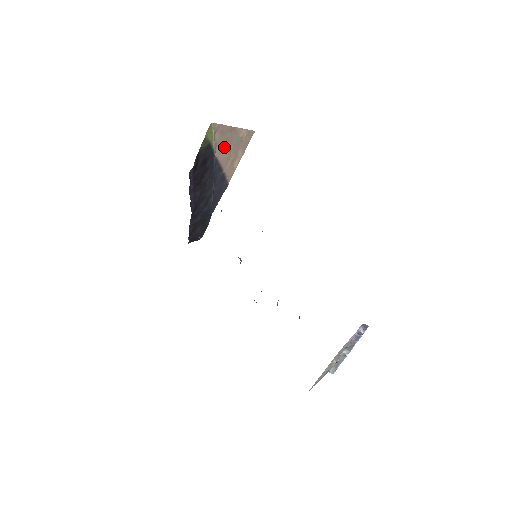
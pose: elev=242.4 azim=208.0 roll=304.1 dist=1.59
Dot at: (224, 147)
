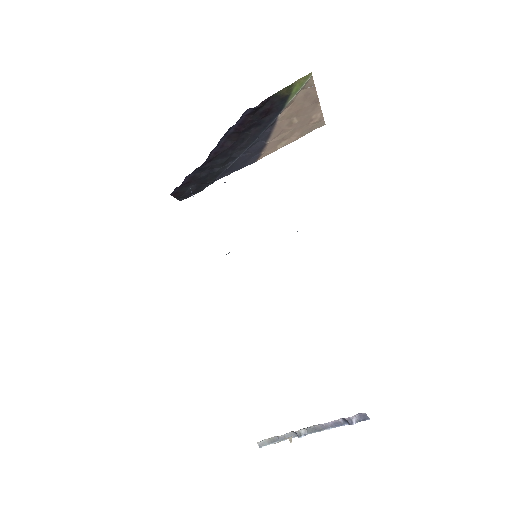
Dot at: (292, 114)
